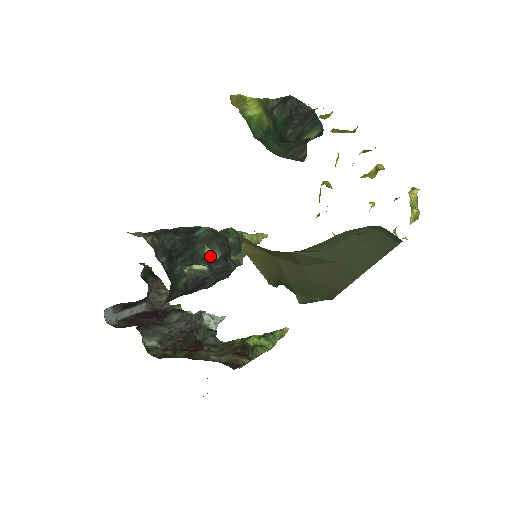
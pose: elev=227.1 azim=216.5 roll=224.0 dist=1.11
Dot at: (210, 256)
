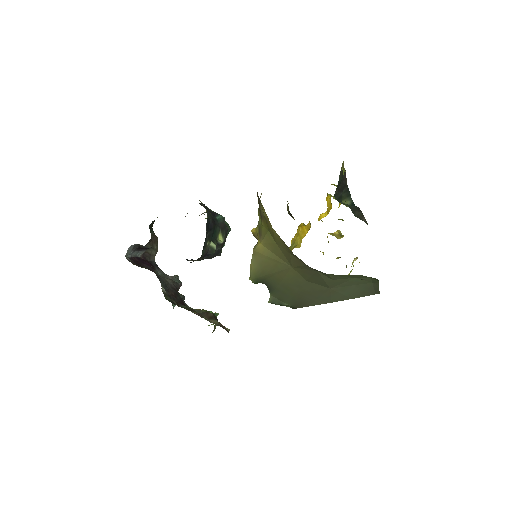
Dot at: (219, 239)
